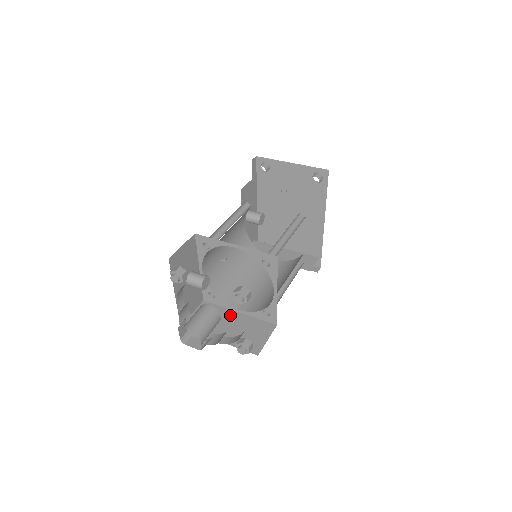
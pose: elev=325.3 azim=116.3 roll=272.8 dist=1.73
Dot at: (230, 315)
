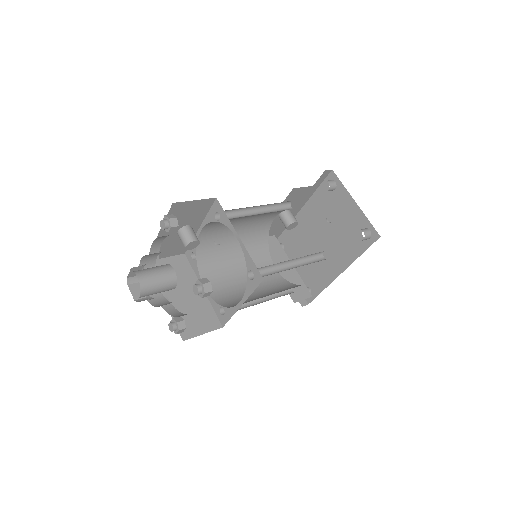
Dot at: occluded
